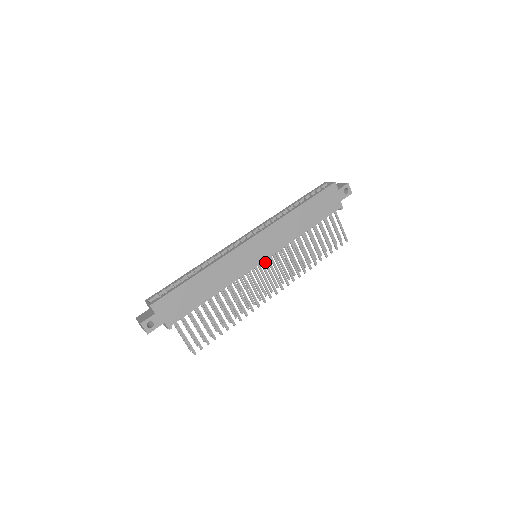
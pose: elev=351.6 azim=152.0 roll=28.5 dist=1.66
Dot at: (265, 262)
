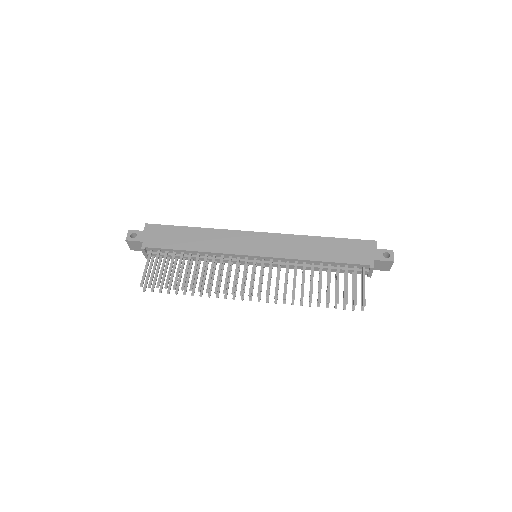
Dot at: (263, 271)
